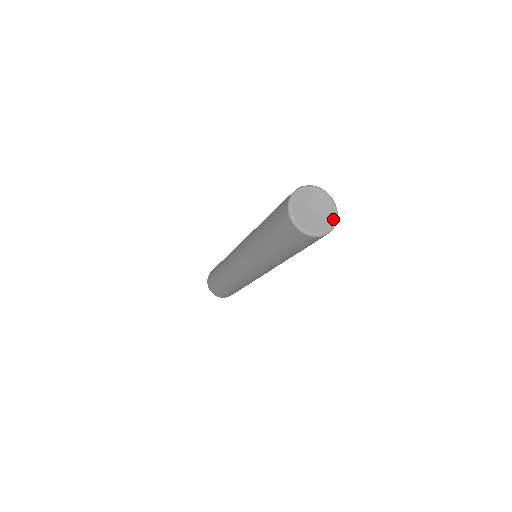
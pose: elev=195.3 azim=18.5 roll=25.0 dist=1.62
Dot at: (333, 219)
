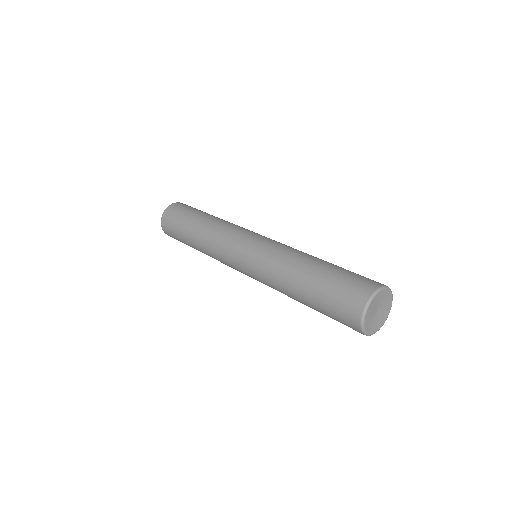
Dot at: (386, 316)
